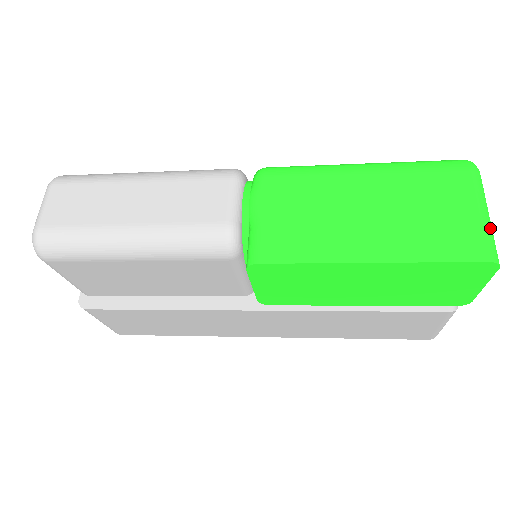
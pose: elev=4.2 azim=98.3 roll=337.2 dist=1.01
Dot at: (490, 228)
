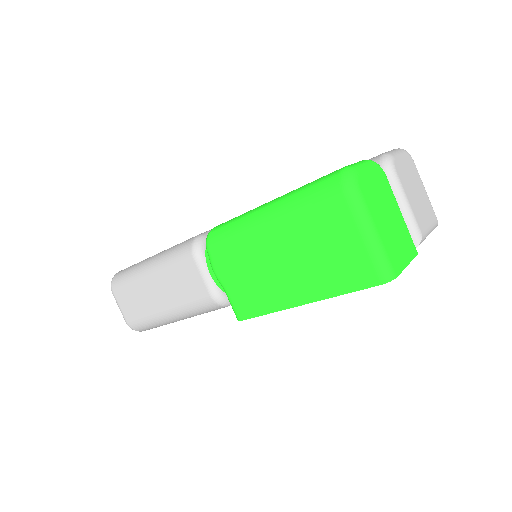
Dot at: (376, 249)
